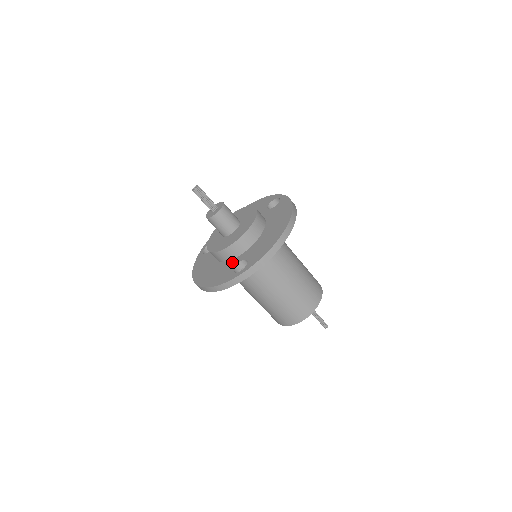
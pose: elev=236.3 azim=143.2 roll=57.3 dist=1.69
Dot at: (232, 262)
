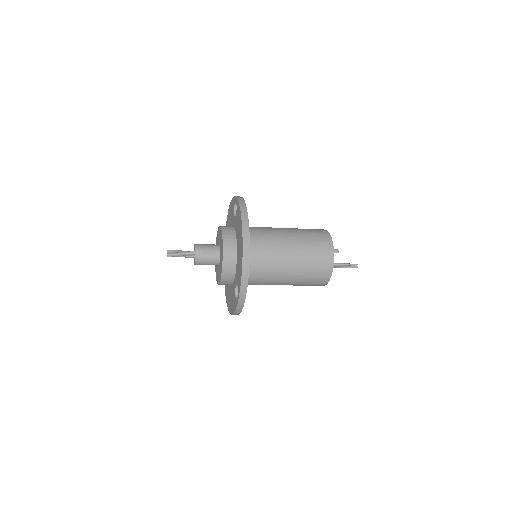
Dot at: (233, 286)
